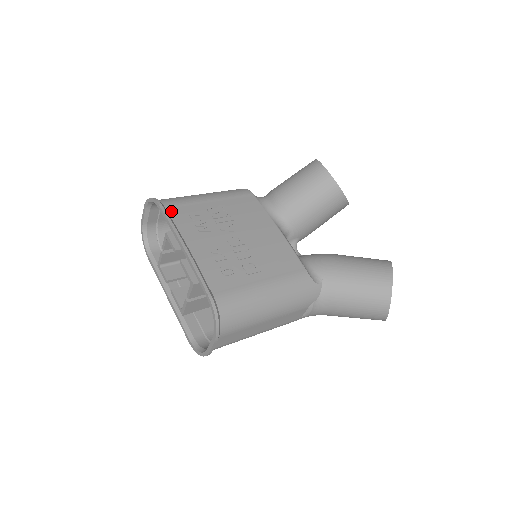
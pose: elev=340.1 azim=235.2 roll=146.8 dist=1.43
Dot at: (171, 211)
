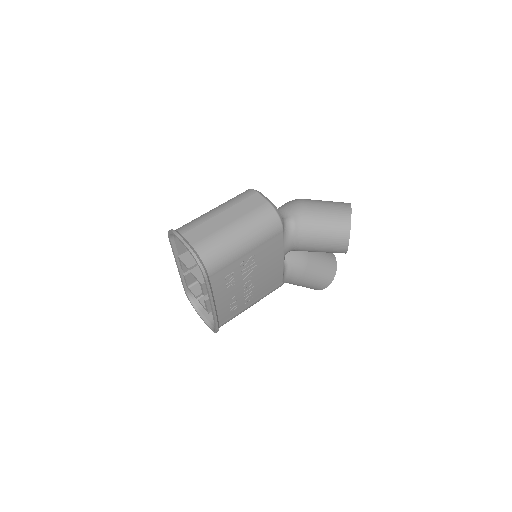
Dot at: (213, 279)
